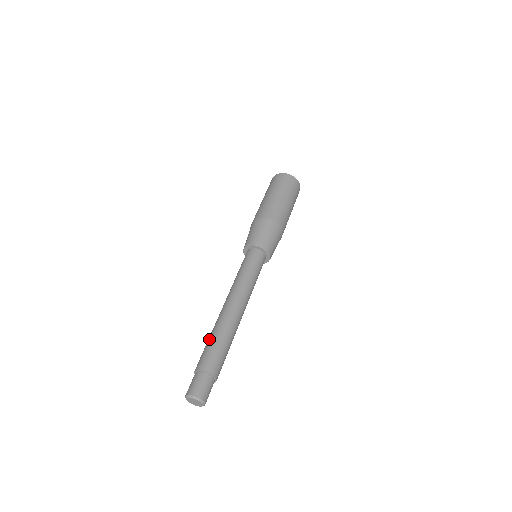
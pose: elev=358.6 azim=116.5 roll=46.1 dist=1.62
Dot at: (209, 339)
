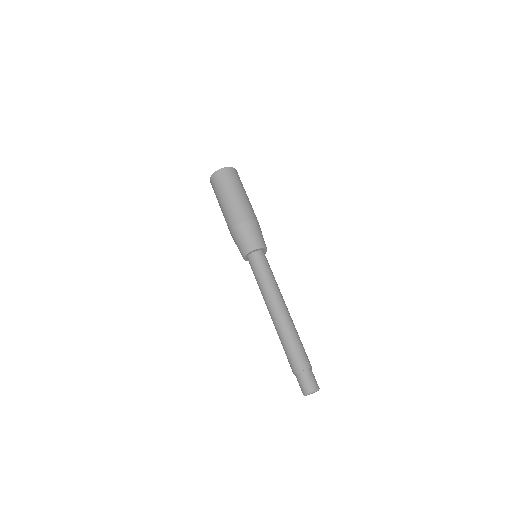
Dot at: (289, 343)
